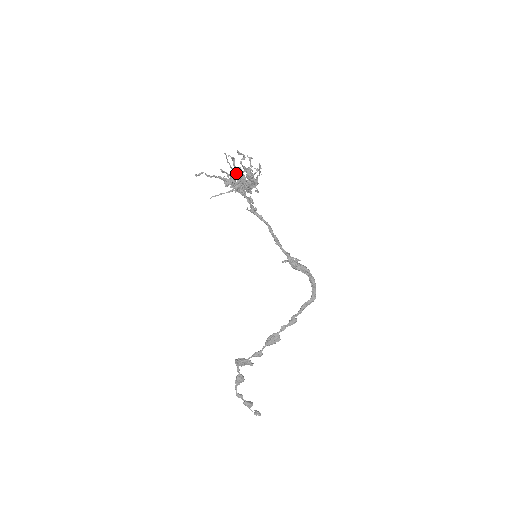
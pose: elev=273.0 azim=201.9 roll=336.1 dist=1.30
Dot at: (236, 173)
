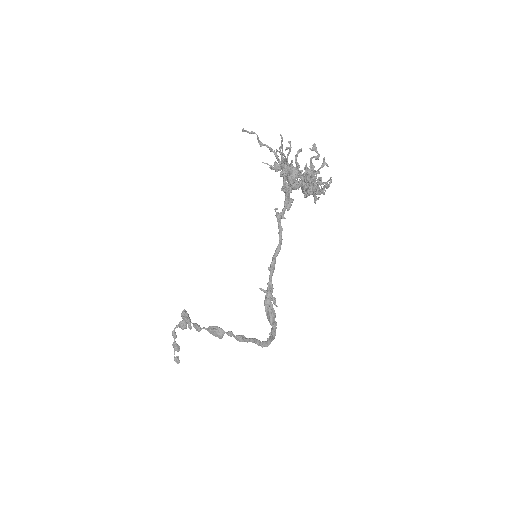
Dot at: (291, 165)
